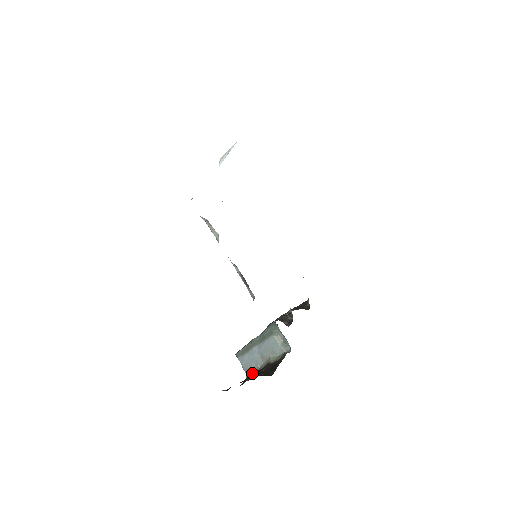
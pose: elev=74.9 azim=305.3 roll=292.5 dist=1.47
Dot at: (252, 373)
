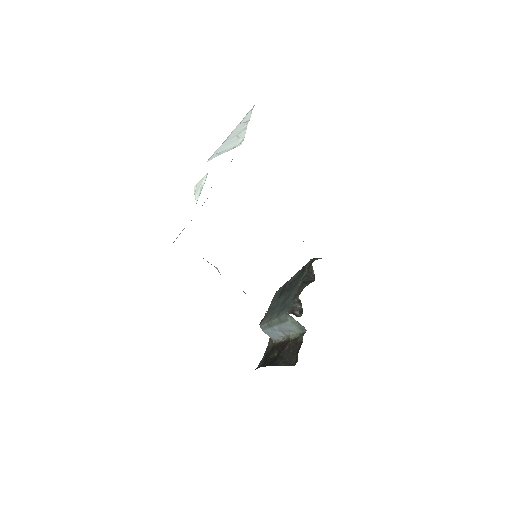
Dot at: (277, 343)
